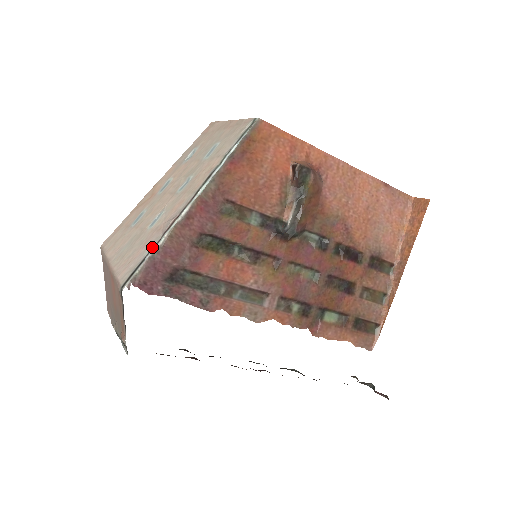
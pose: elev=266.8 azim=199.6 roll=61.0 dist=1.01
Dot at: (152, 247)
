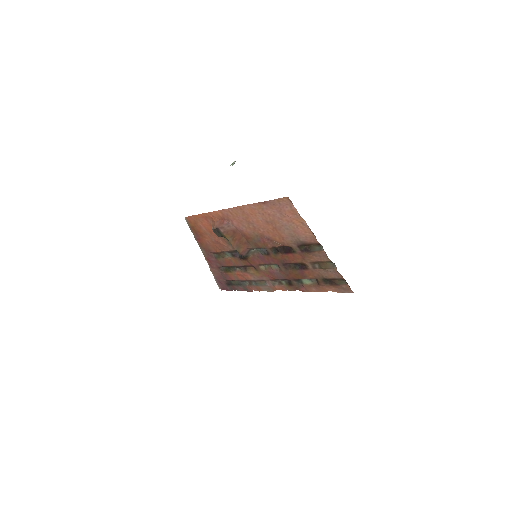
Dot at: occluded
